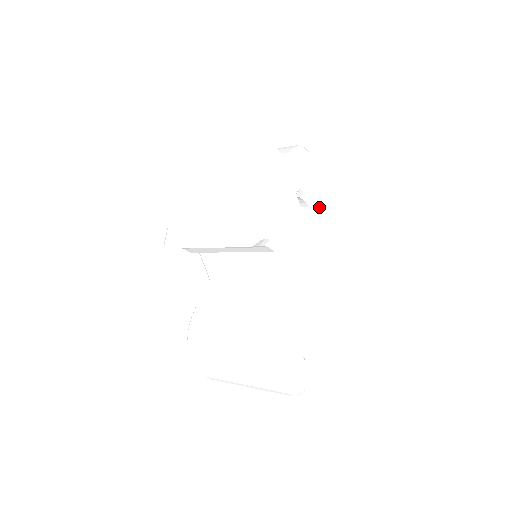
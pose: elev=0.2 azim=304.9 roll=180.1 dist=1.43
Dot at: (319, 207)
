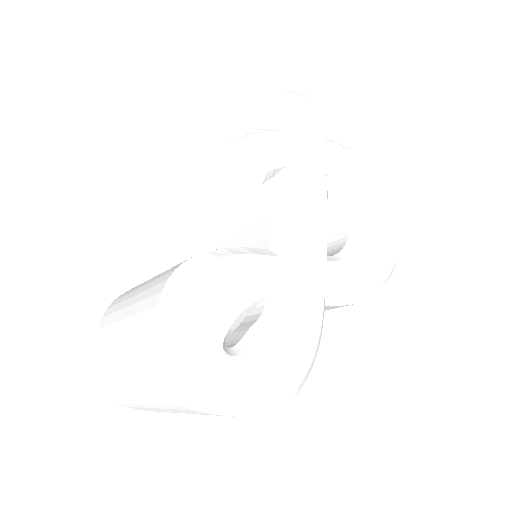
Dot at: (360, 225)
